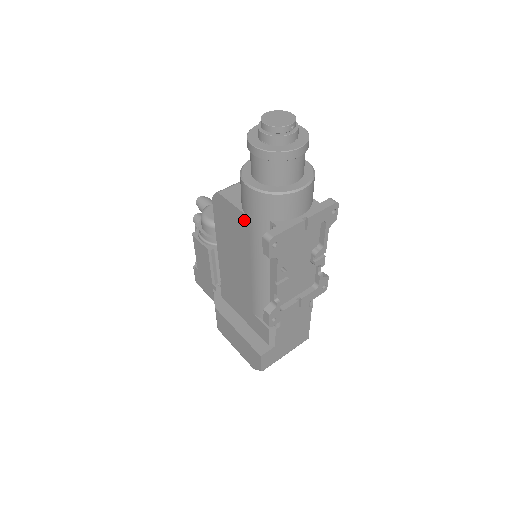
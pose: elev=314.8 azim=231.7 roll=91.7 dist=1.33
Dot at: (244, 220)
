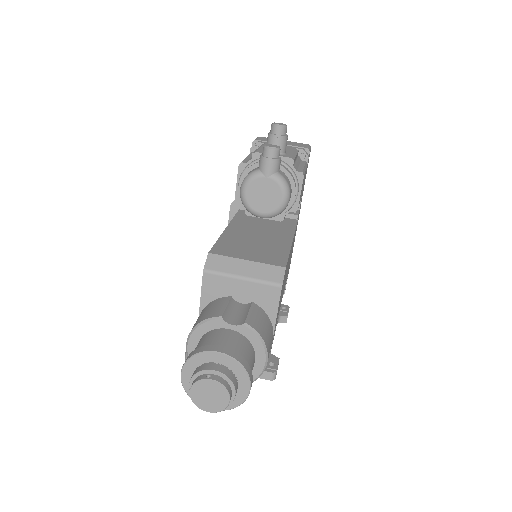
Dot at: occluded
